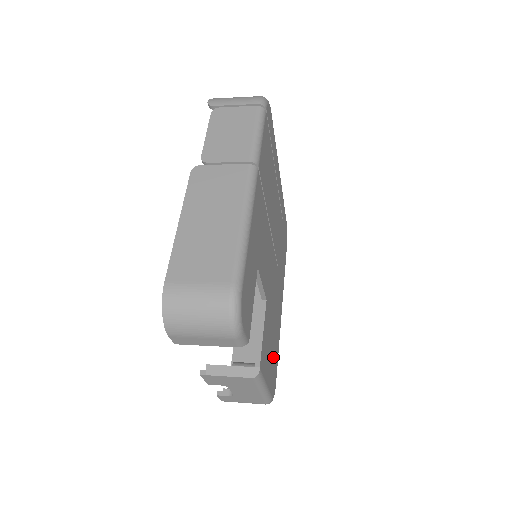
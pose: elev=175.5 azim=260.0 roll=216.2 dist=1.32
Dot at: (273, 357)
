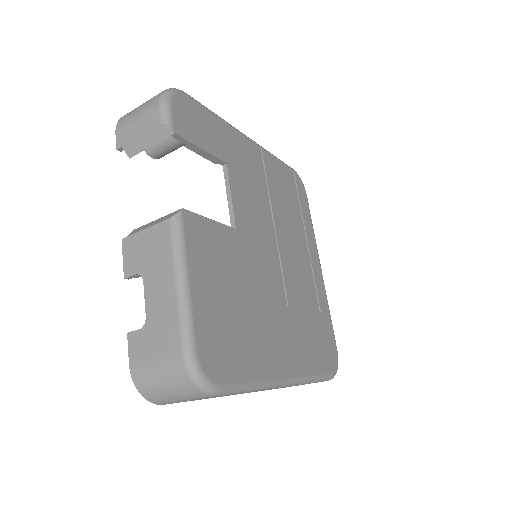
Dot at: (228, 326)
